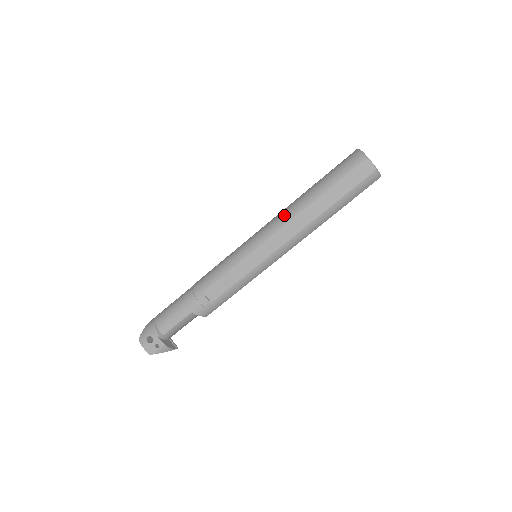
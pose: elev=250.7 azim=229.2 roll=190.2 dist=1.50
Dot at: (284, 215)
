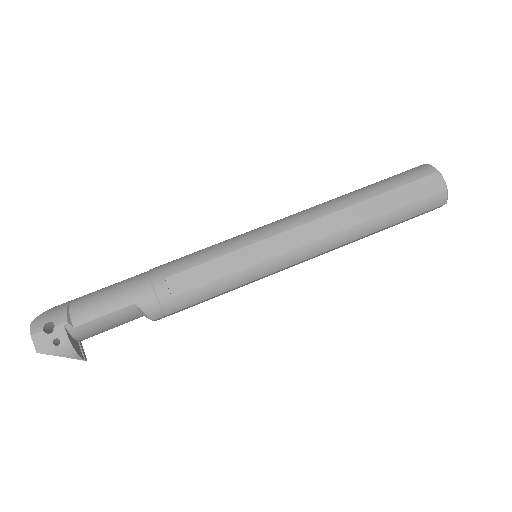
Dot at: (315, 209)
